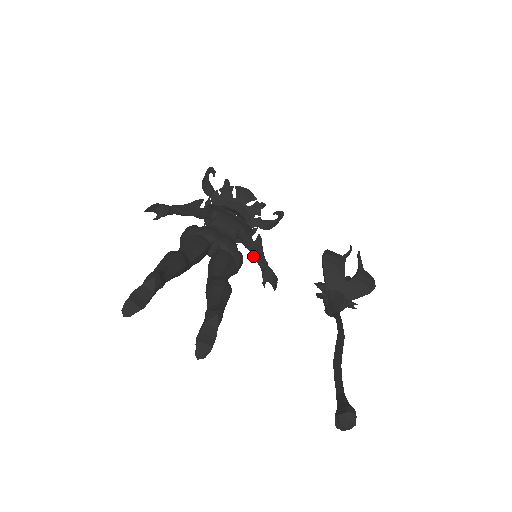
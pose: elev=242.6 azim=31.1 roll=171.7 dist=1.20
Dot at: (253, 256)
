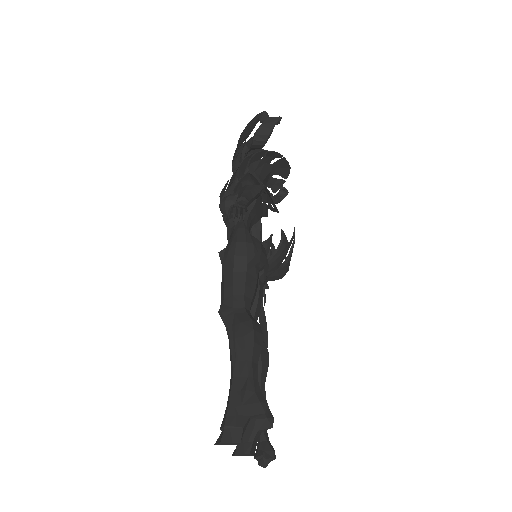
Dot at: occluded
